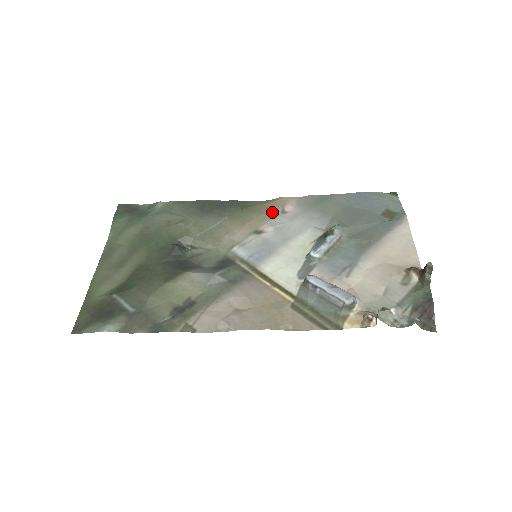
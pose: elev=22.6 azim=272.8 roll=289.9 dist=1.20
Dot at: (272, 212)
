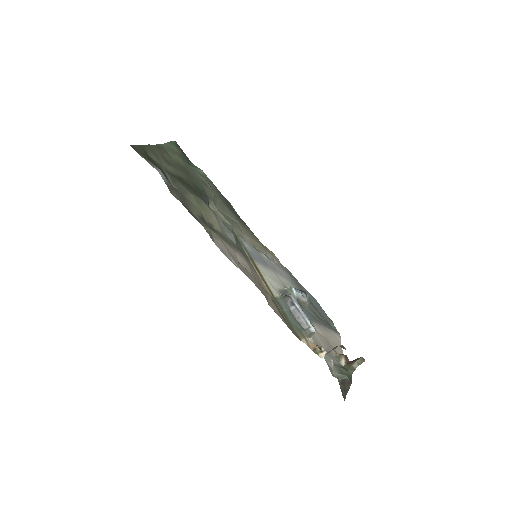
Dot at: (266, 252)
